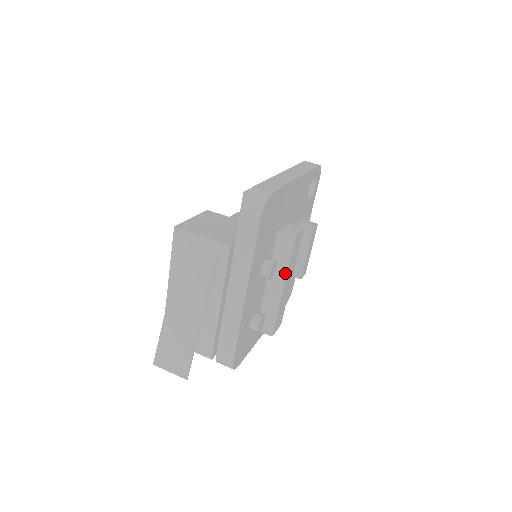
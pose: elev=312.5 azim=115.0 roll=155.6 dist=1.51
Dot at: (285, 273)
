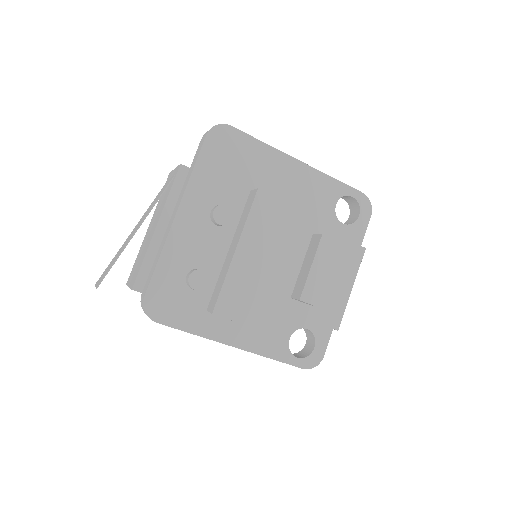
Dot at: (242, 231)
